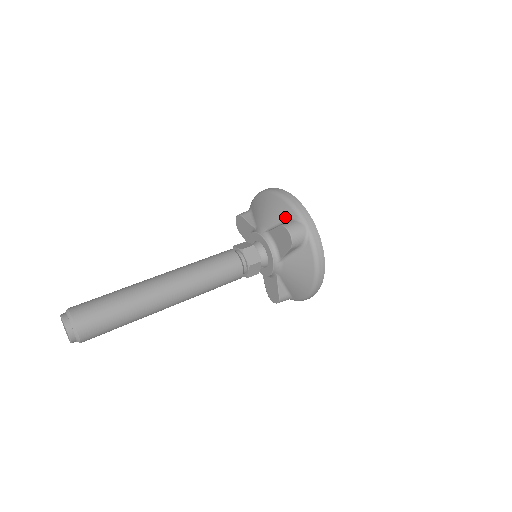
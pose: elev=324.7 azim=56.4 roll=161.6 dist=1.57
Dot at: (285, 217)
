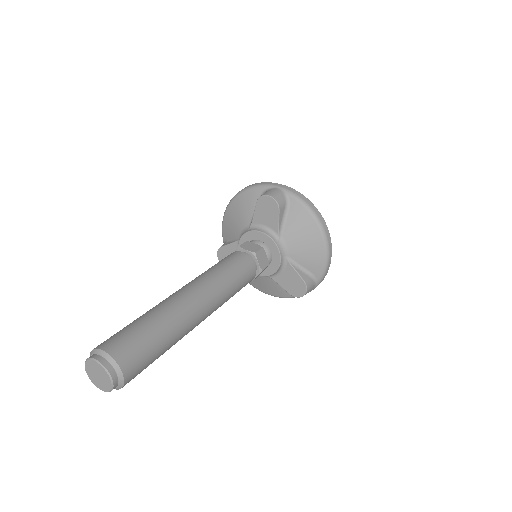
Dot at: (256, 199)
